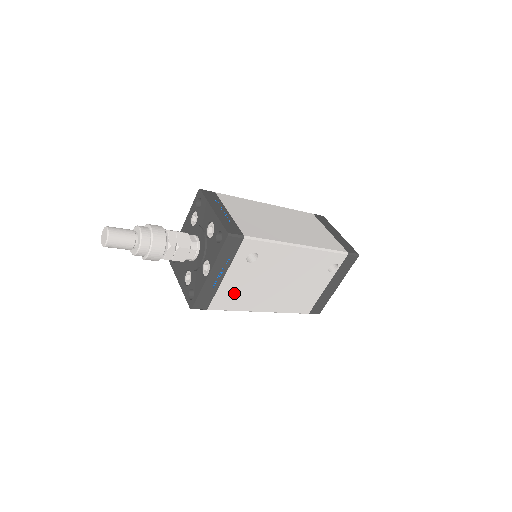
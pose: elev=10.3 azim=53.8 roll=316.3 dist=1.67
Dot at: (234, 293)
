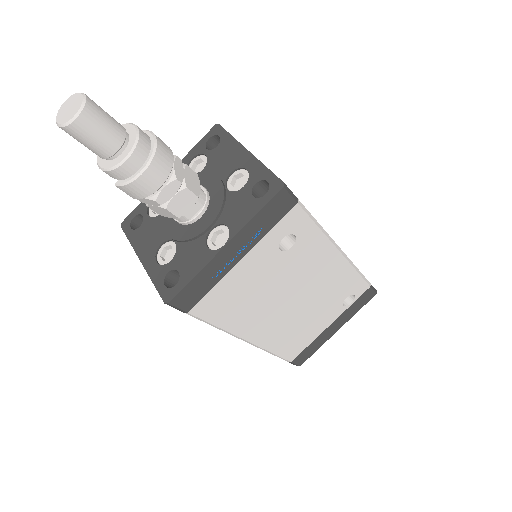
Dot at: (235, 296)
